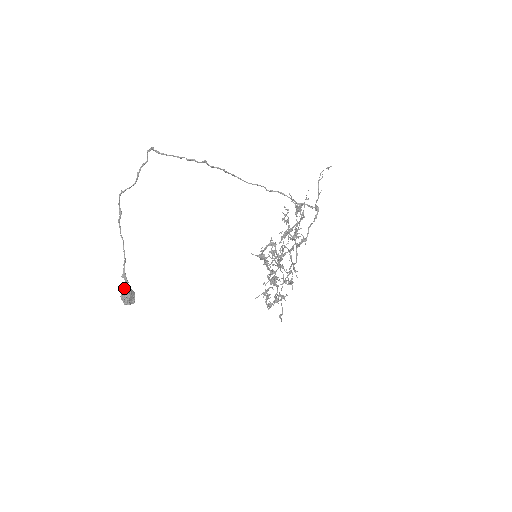
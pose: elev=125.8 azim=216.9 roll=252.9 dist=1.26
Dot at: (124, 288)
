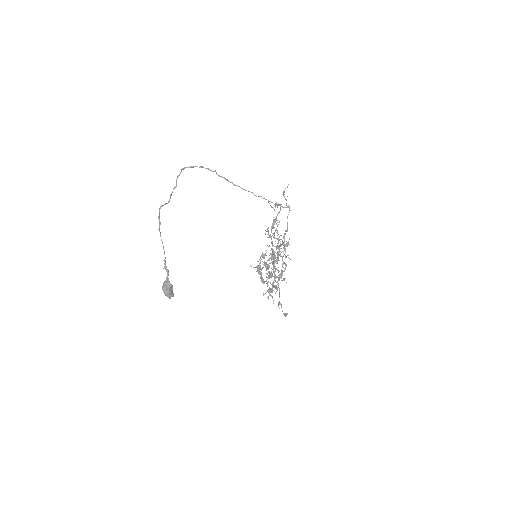
Dot at: (166, 278)
